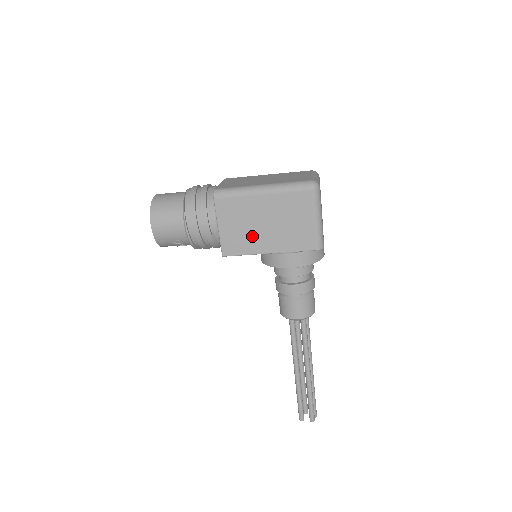
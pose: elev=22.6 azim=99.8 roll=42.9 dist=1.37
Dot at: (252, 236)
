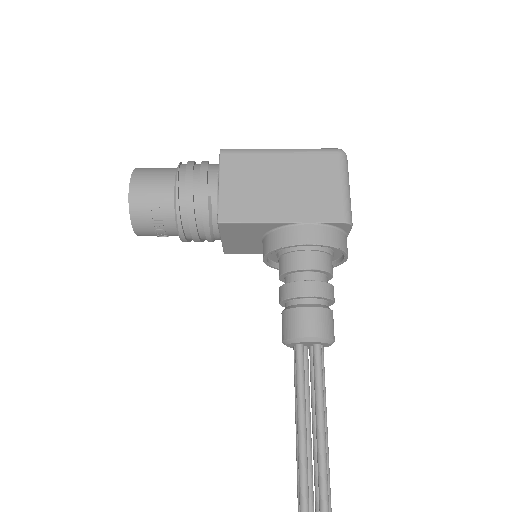
Dot at: (261, 199)
